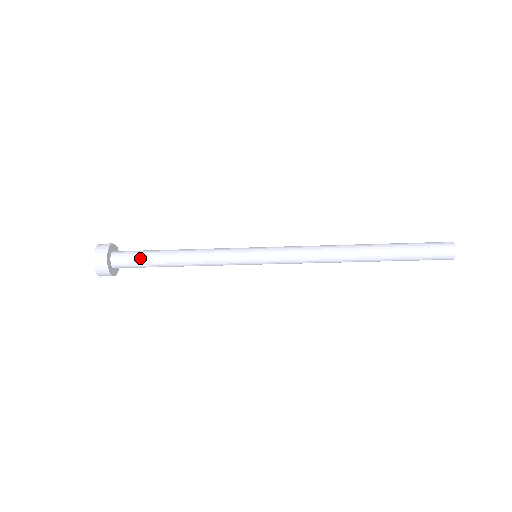
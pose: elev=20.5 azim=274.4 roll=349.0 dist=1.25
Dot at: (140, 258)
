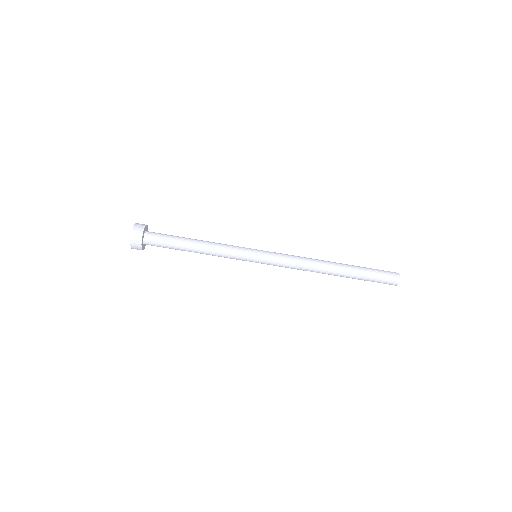
Dot at: (168, 239)
